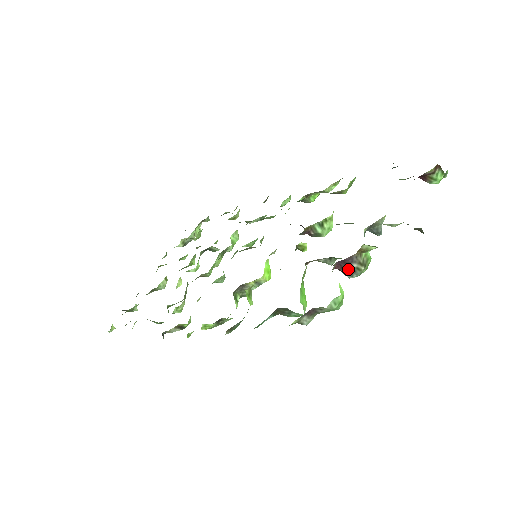
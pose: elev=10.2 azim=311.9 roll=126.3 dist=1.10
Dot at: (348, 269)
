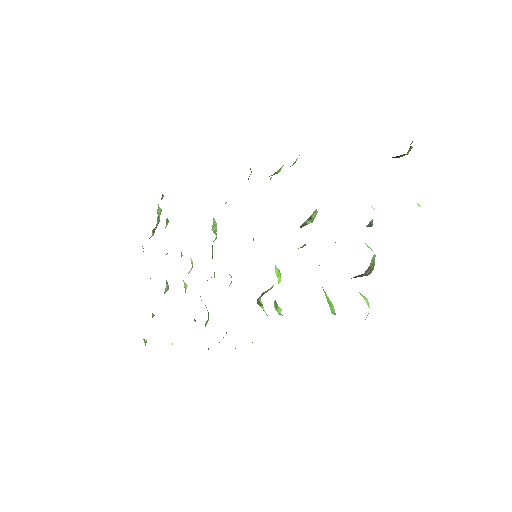
Dot at: (362, 276)
